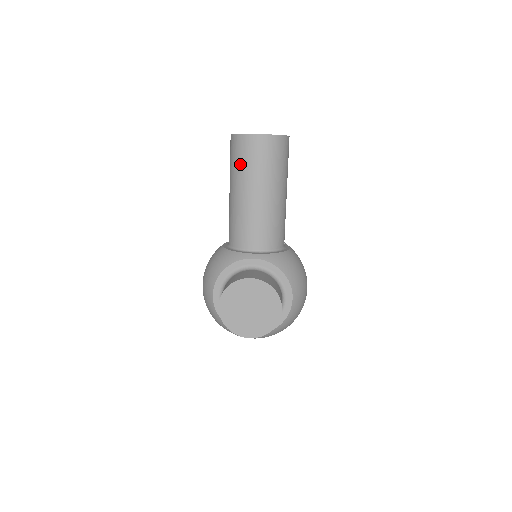
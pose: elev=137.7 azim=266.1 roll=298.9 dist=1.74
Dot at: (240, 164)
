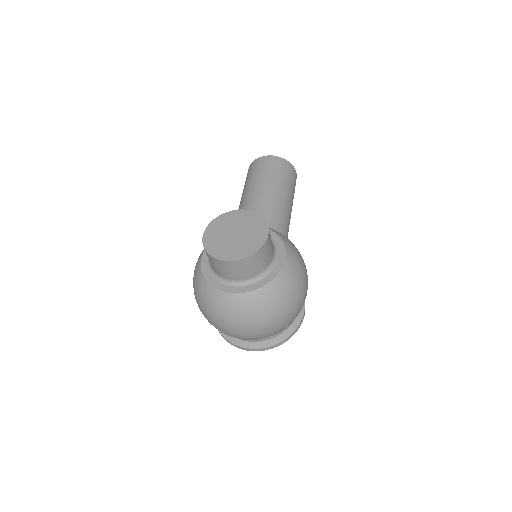
Dot at: (251, 176)
